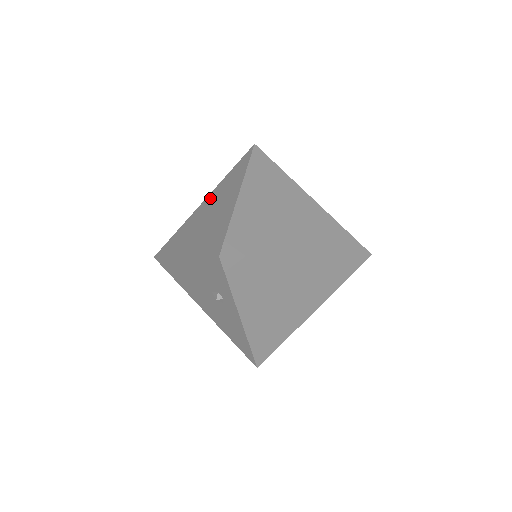
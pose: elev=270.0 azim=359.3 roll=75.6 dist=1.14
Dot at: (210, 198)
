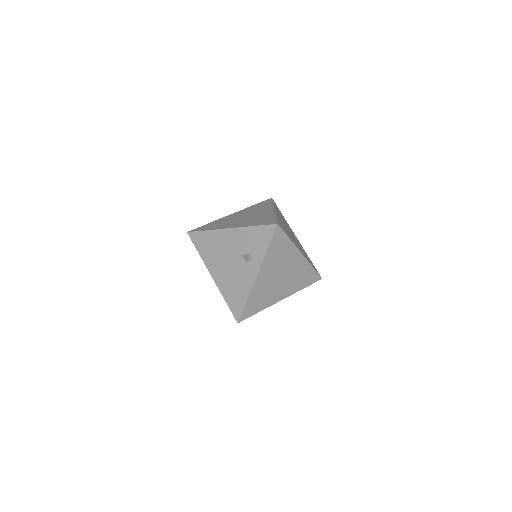
Dot at: (240, 212)
